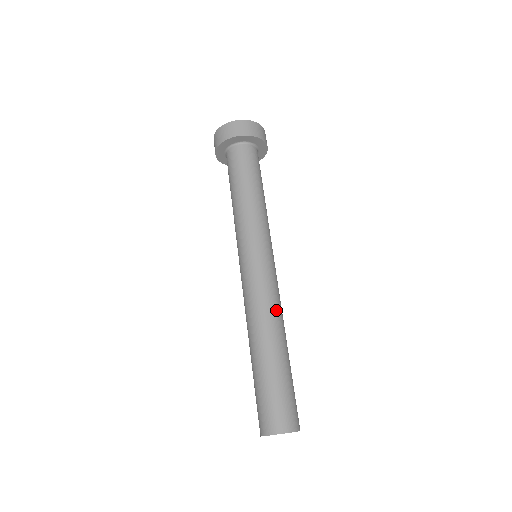
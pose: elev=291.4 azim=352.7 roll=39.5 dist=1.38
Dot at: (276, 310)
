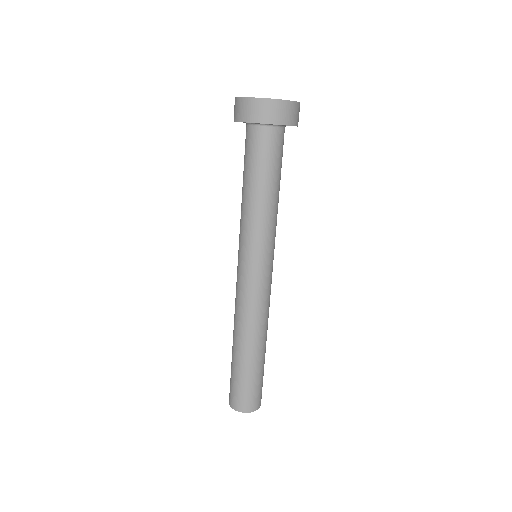
Dot at: (267, 318)
